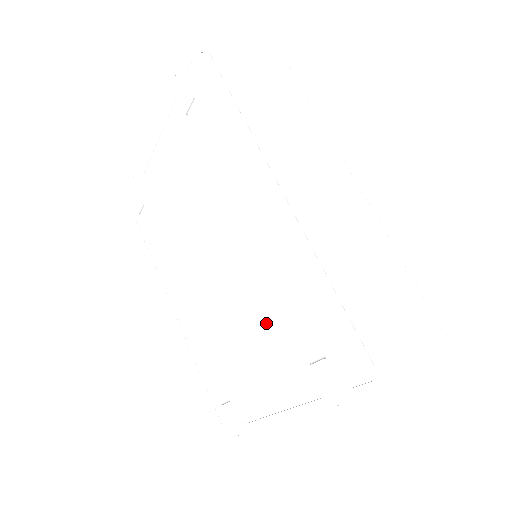
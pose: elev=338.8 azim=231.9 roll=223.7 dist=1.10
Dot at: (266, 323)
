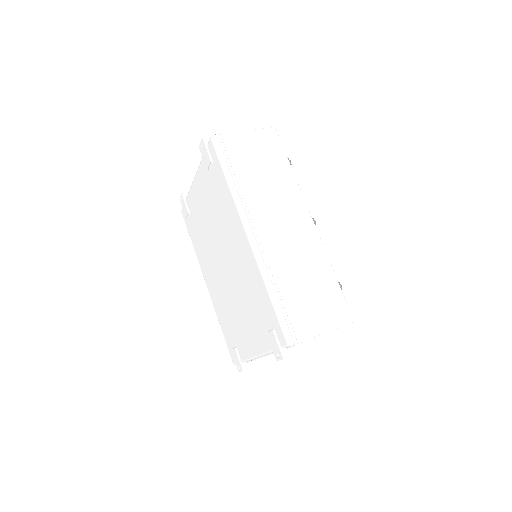
Dot at: (249, 304)
